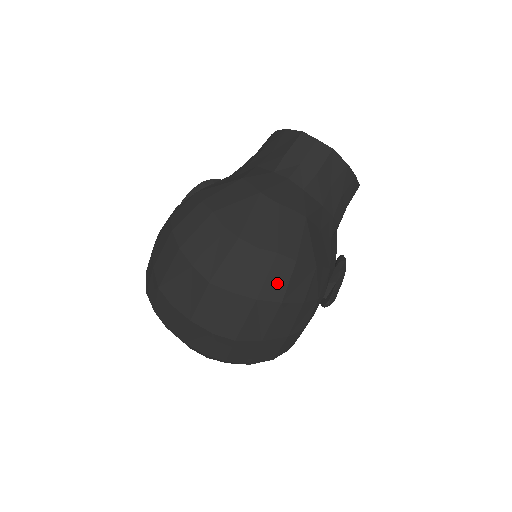
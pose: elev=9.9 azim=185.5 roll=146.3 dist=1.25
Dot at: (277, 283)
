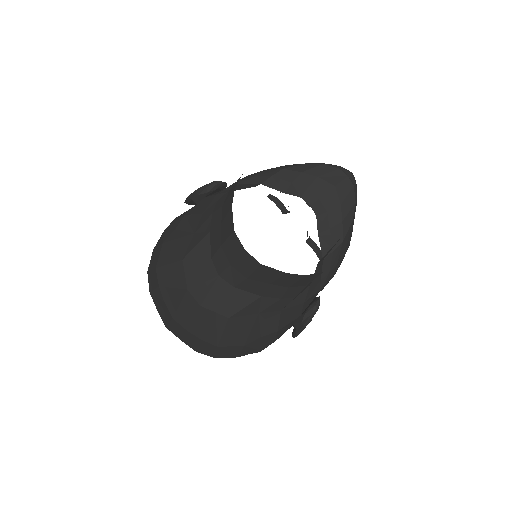
Dot at: (207, 350)
